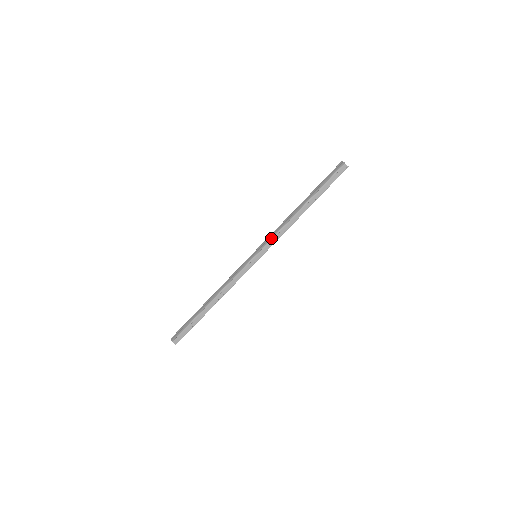
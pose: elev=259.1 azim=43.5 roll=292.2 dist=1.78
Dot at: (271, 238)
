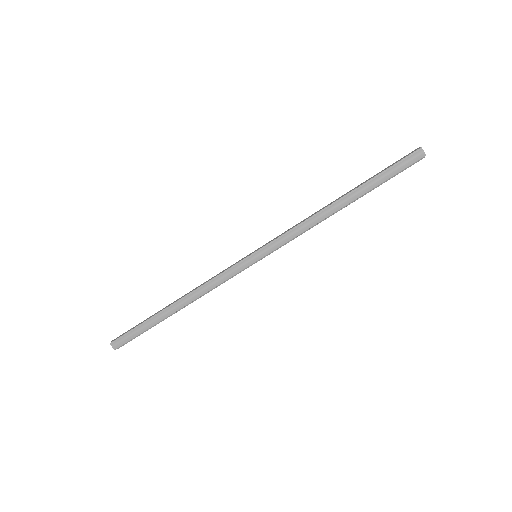
Dot at: (288, 241)
